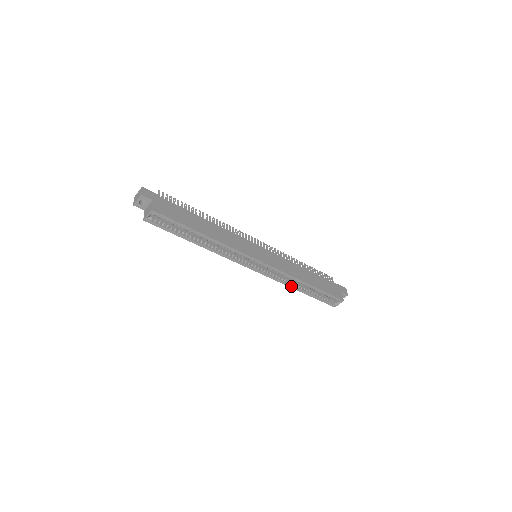
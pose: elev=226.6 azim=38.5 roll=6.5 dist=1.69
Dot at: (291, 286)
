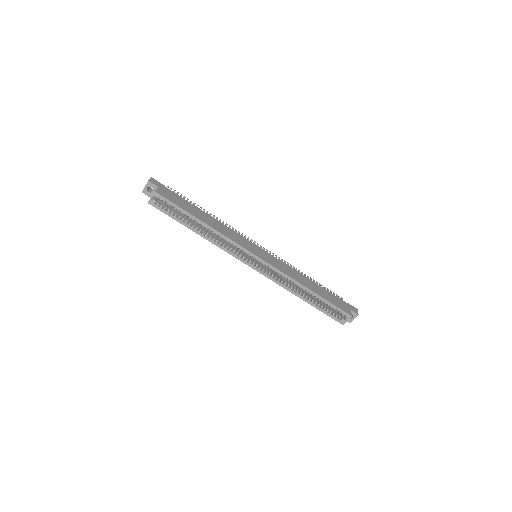
Dot at: (292, 292)
